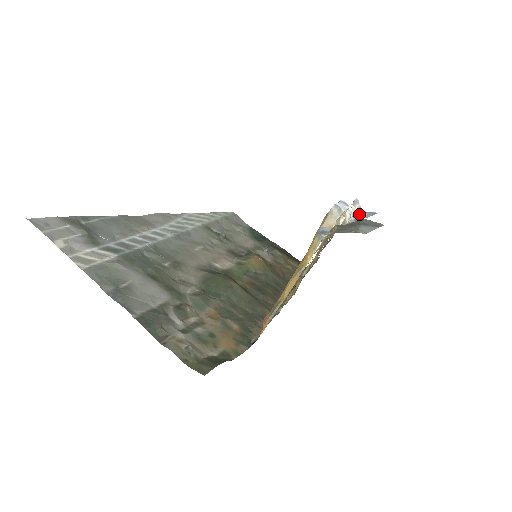
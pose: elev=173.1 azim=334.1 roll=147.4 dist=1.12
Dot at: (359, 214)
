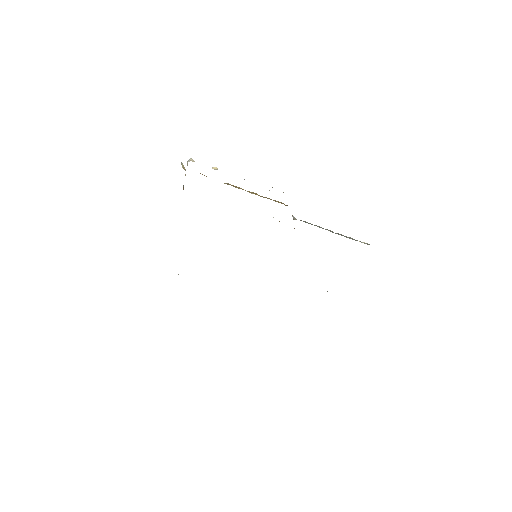
Dot at: occluded
